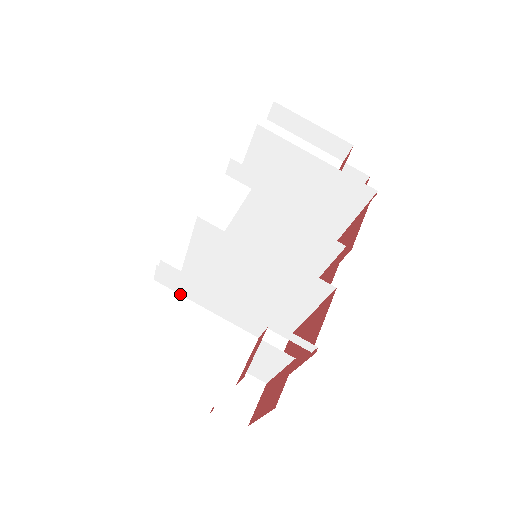
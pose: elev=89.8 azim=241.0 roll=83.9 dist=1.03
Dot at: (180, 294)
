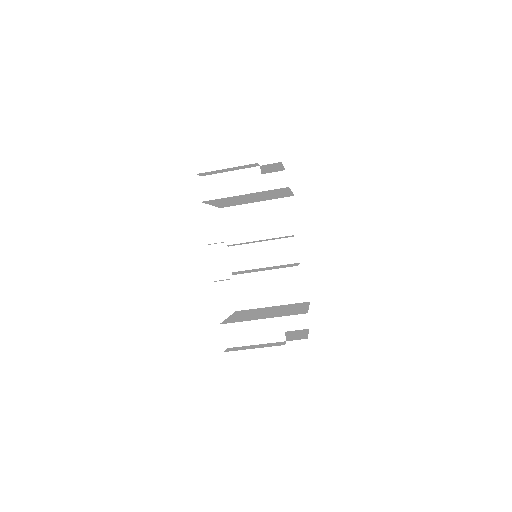
Dot at: occluded
